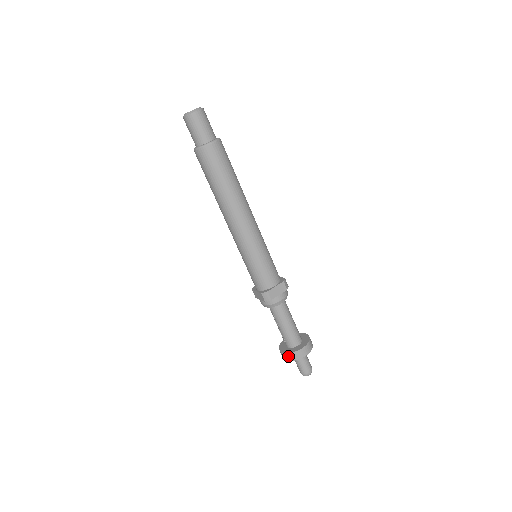
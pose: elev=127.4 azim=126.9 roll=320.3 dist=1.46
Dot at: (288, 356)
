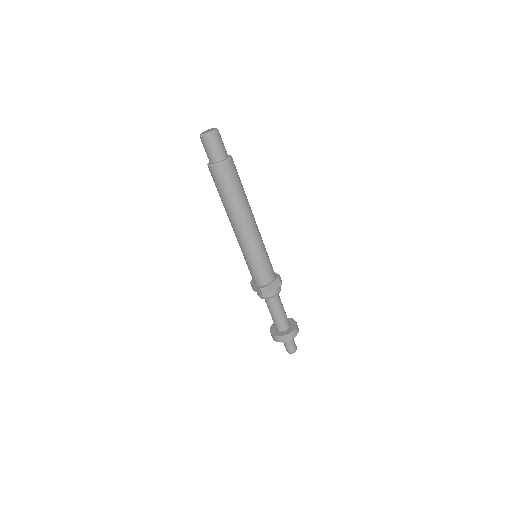
Dot at: (278, 339)
